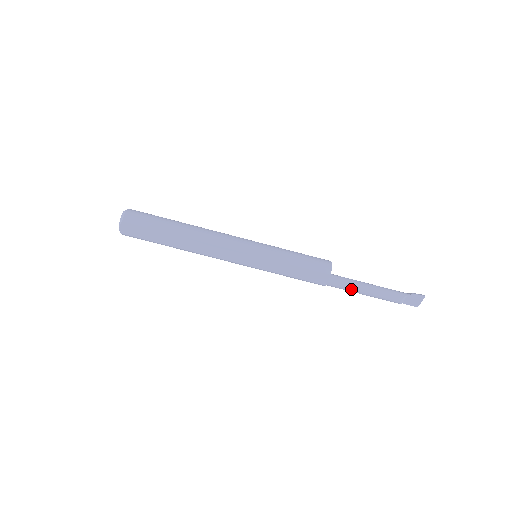
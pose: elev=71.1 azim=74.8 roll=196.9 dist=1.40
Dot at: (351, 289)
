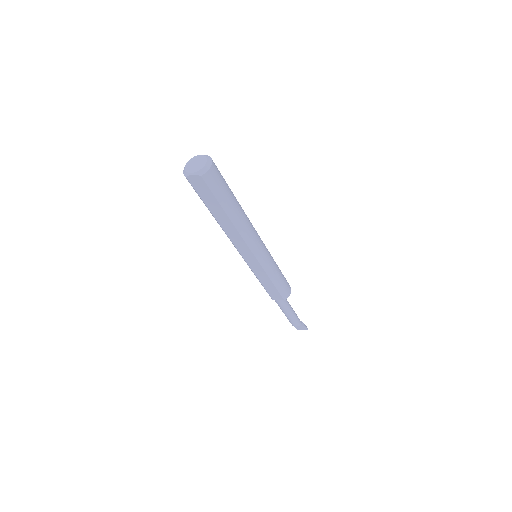
Dot at: (281, 307)
